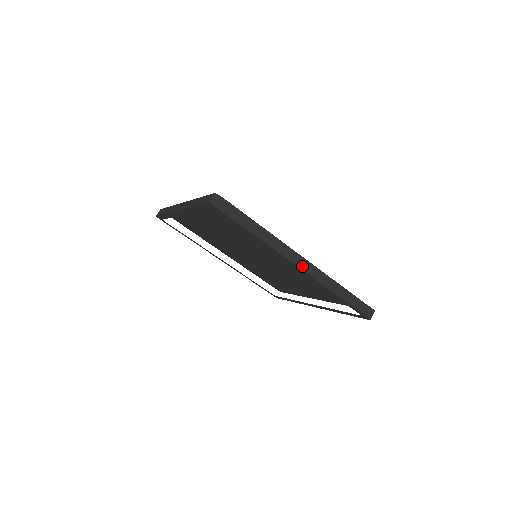
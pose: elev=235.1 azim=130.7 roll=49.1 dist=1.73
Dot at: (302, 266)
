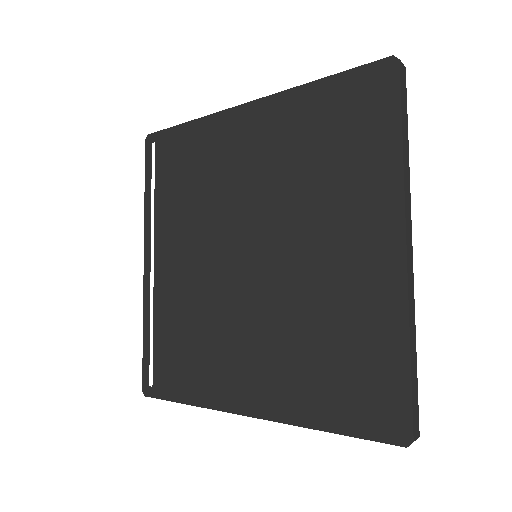
Dot at: (408, 249)
